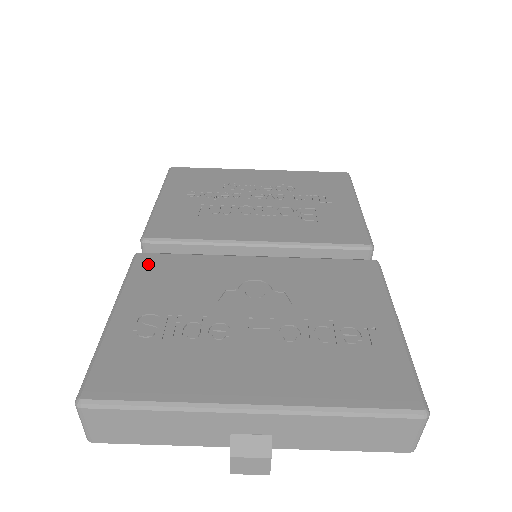
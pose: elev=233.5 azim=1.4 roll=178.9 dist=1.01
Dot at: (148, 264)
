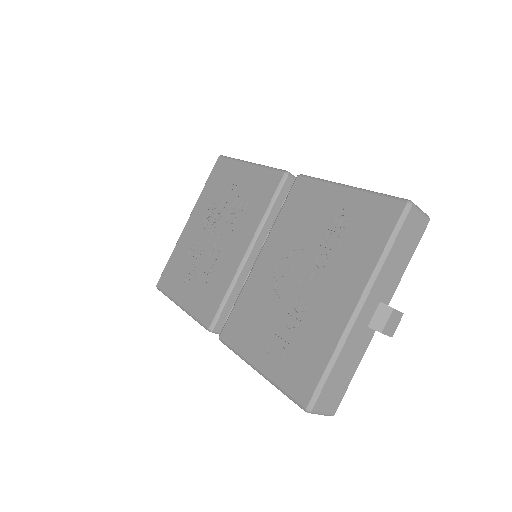
Dot at: (231, 333)
